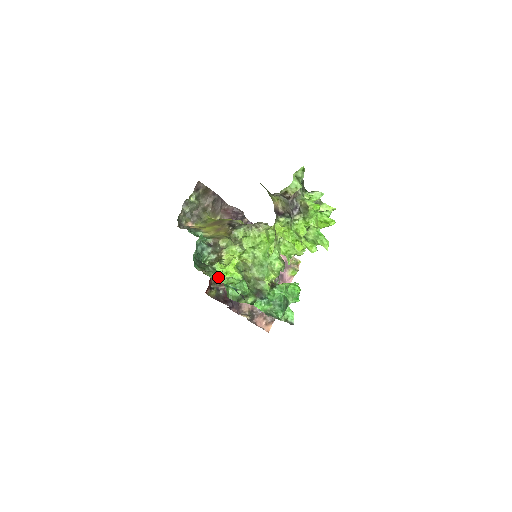
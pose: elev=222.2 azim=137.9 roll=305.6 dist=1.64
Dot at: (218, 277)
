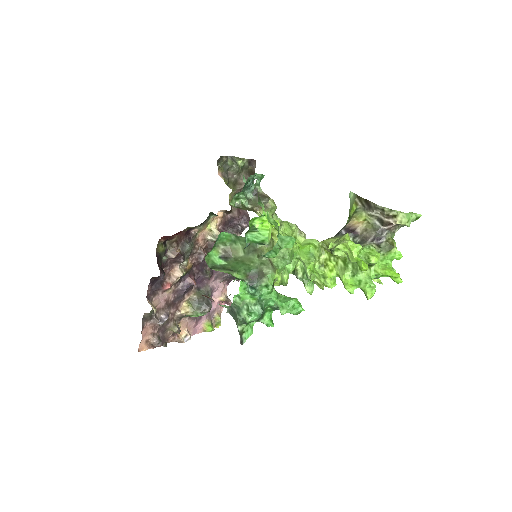
Dot at: occluded
